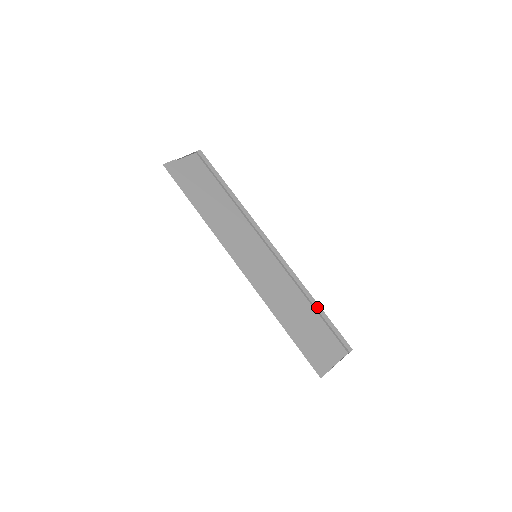
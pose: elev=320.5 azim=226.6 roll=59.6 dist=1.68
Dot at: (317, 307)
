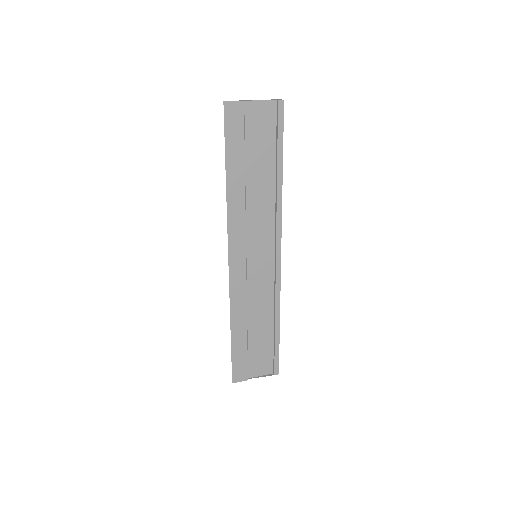
Dot at: (277, 329)
